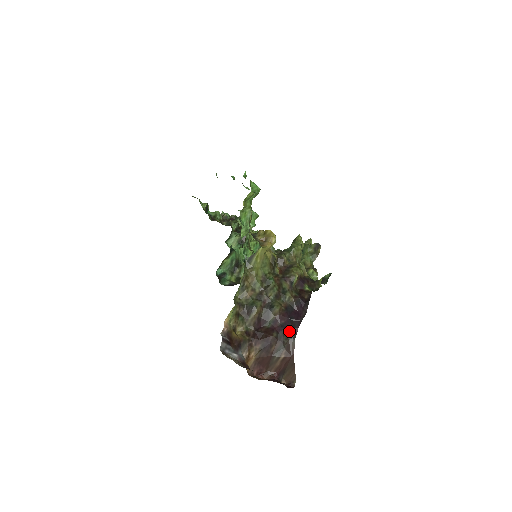
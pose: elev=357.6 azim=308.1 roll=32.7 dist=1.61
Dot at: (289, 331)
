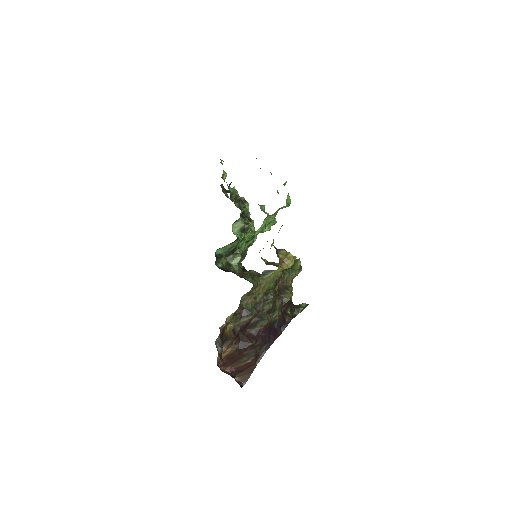
Dot at: (264, 344)
